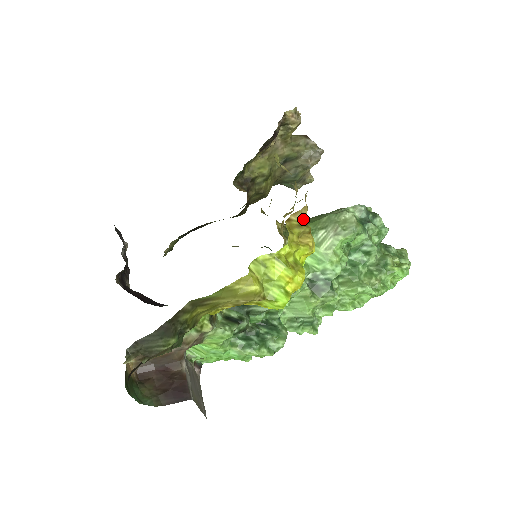
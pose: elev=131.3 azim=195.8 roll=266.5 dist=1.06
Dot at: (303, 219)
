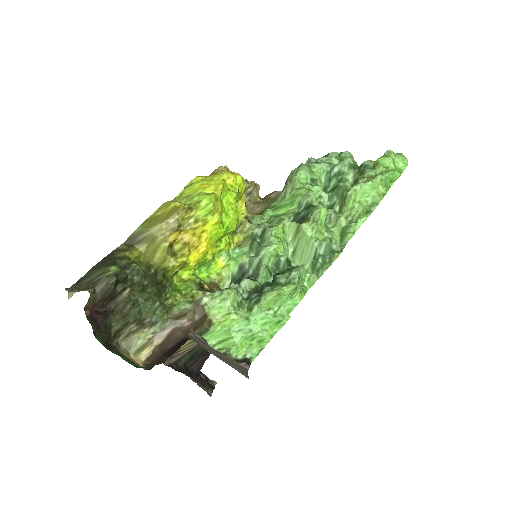
Dot at: occluded
